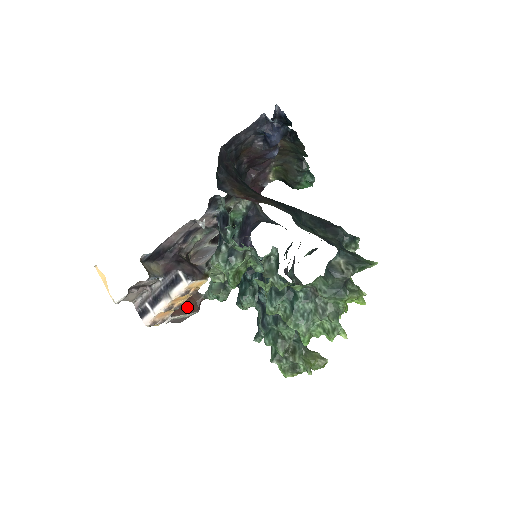
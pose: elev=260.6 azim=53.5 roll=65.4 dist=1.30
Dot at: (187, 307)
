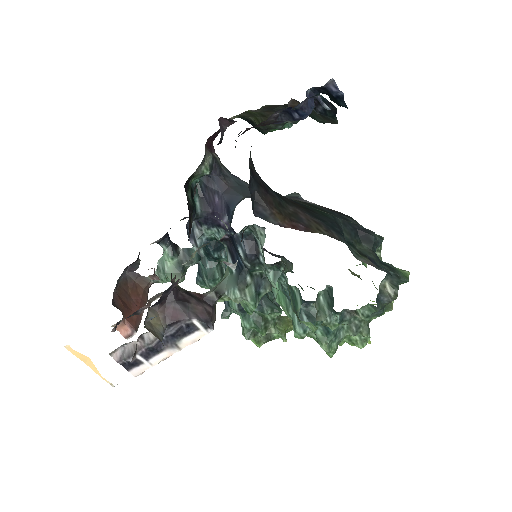
Dot at: (139, 303)
